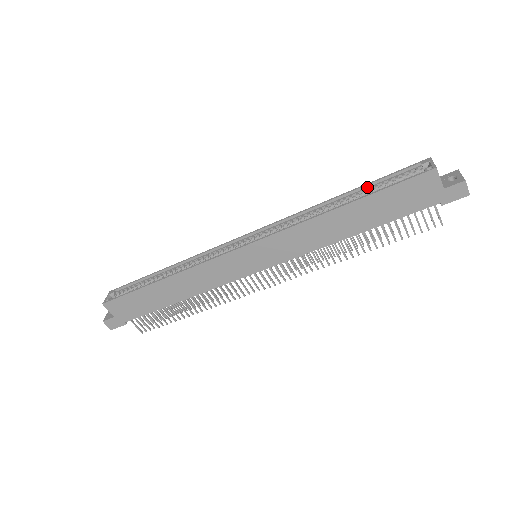
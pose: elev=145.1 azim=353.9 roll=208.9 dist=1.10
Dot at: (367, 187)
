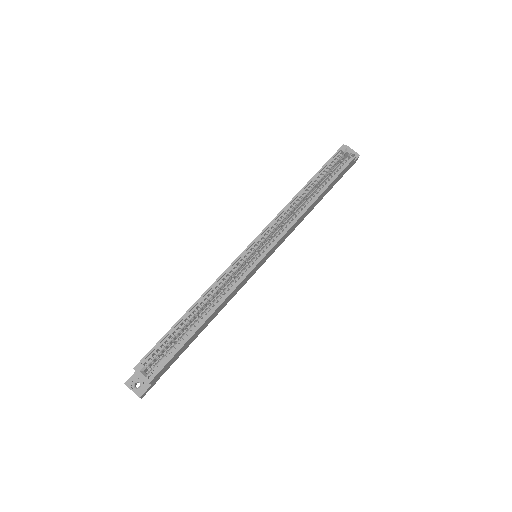
Dot at: (317, 175)
